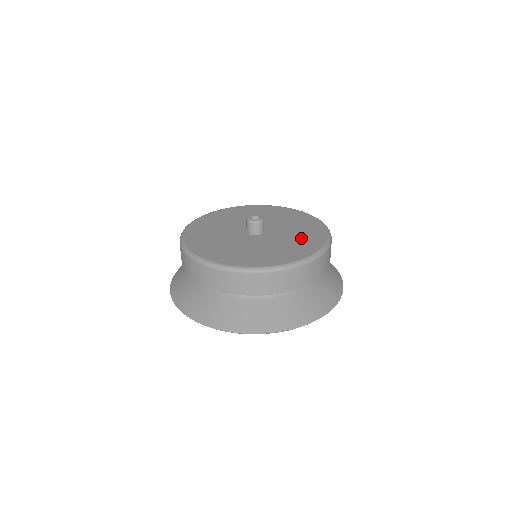
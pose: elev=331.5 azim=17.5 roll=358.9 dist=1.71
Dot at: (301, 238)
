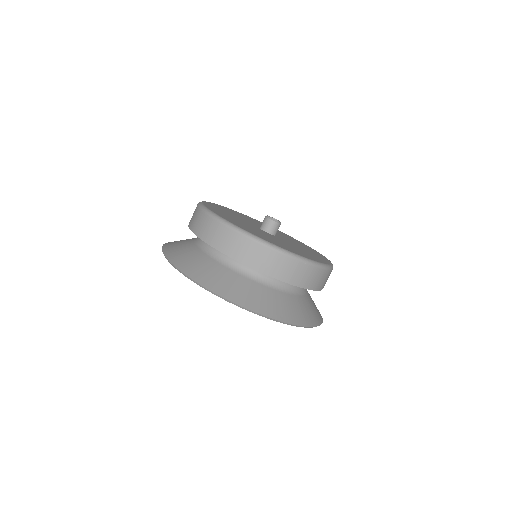
Dot at: (307, 249)
